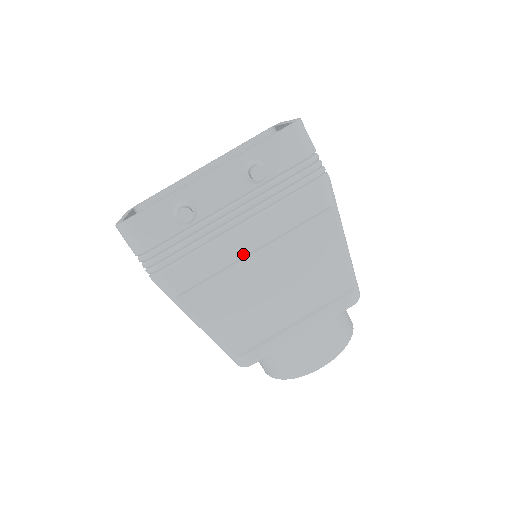
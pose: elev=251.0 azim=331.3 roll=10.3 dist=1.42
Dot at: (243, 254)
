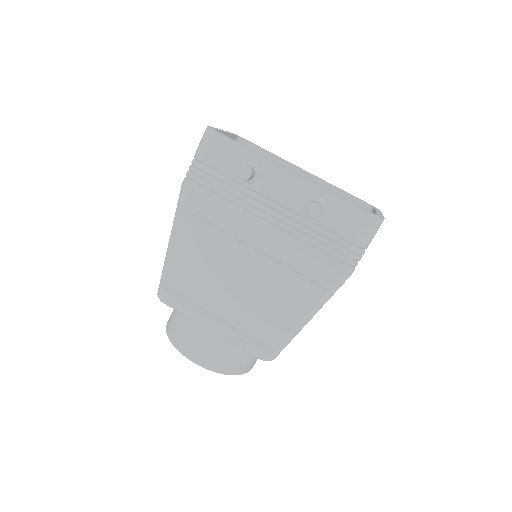
Dot at: (245, 240)
